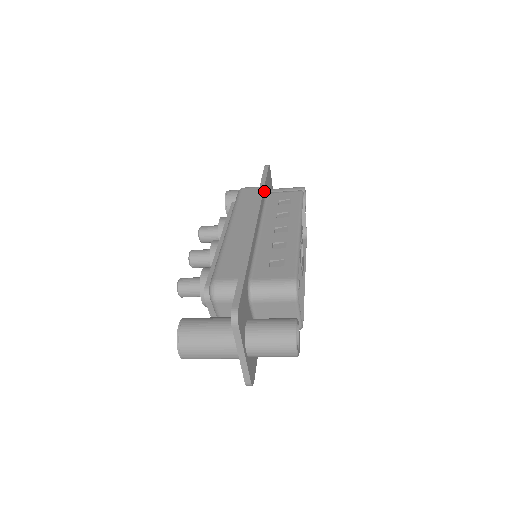
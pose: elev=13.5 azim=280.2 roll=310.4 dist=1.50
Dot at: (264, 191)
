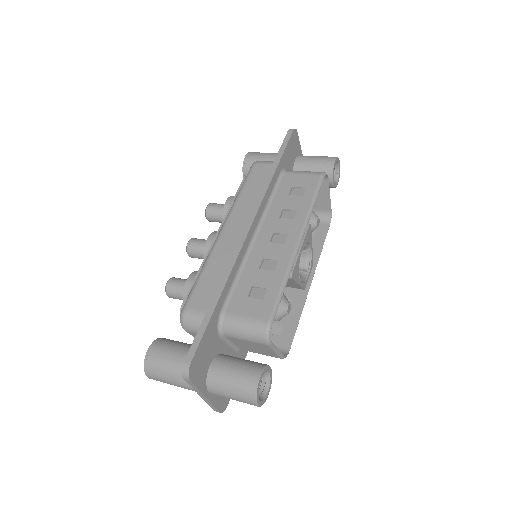
Dot at: (276, 174)
